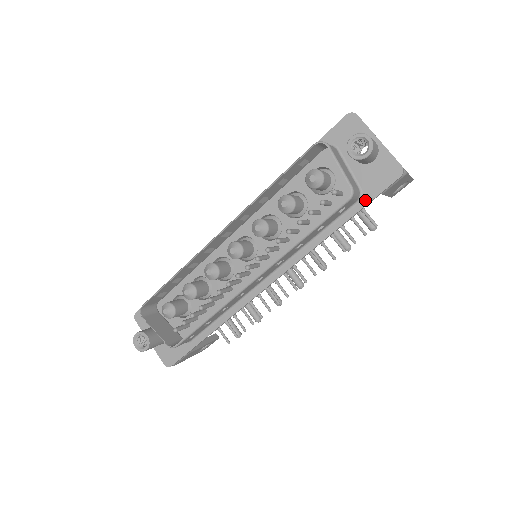
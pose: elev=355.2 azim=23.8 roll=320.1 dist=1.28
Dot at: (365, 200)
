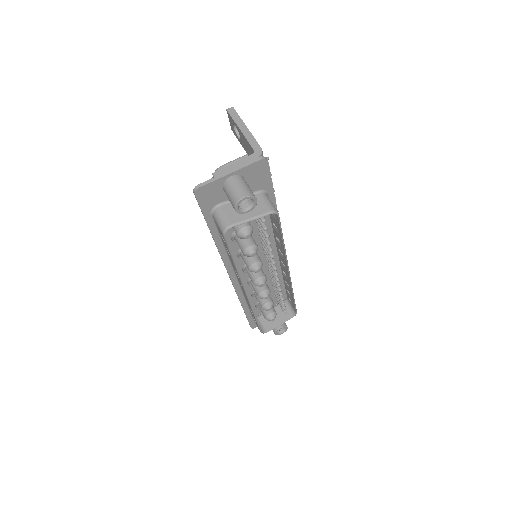
Dot at: (269, 189)
